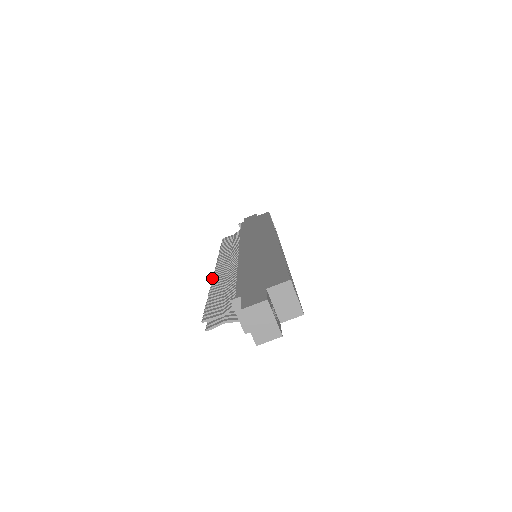
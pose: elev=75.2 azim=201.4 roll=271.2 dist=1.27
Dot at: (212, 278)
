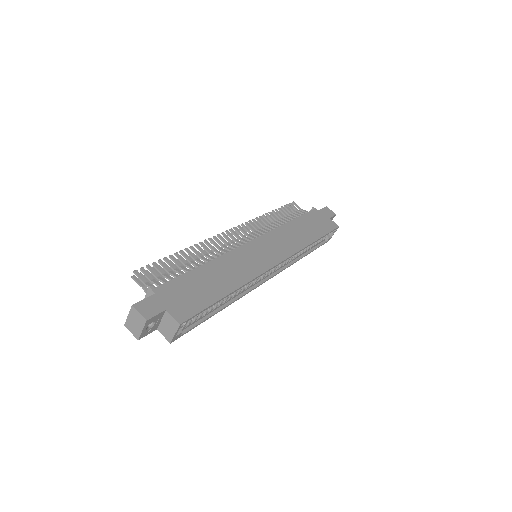
Dot at: (209, 238)
